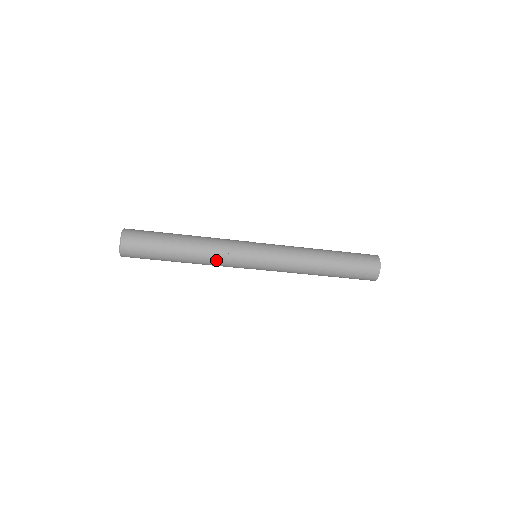
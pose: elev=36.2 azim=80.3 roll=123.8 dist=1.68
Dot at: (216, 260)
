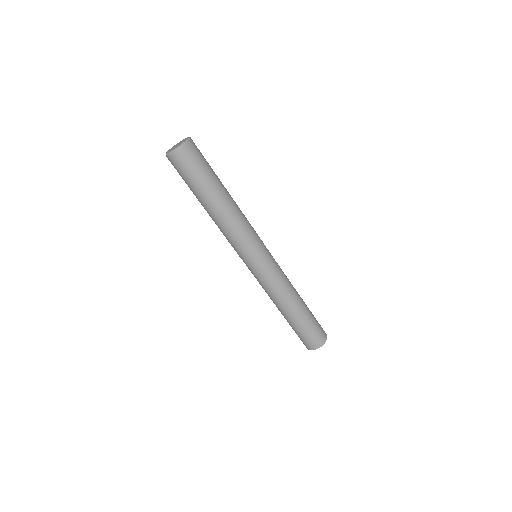
Dot at: (229, 233)
